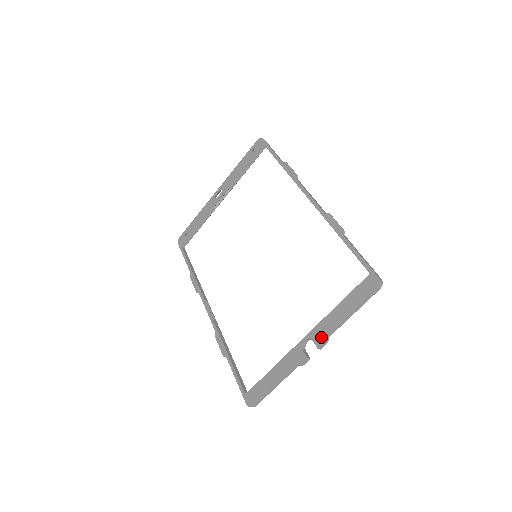
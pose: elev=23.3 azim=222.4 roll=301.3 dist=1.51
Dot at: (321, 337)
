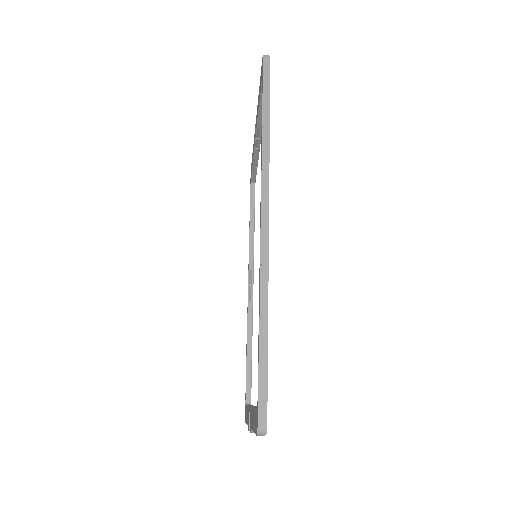
Dot at: (250, 424)
